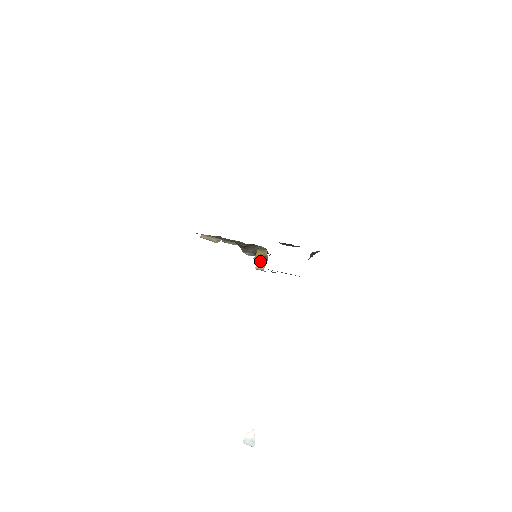
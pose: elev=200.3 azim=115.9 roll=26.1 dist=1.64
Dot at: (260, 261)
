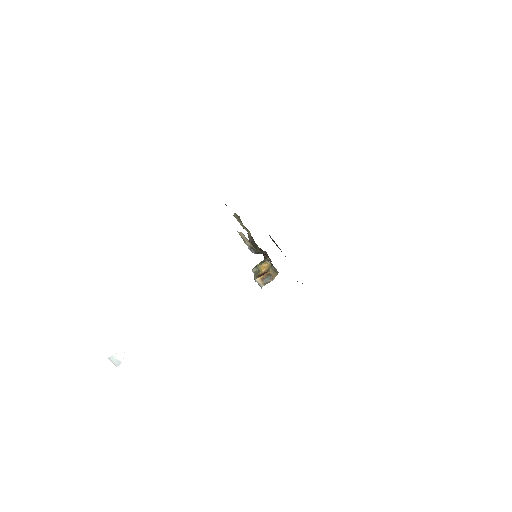
Dot at: (264, 277)
